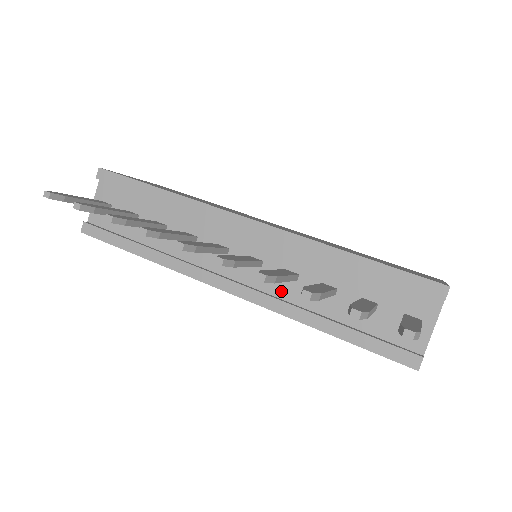
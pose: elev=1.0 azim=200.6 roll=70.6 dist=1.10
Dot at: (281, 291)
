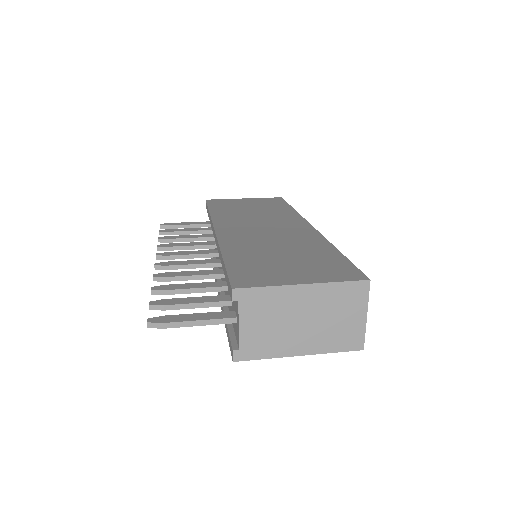
Dot at: occluded
